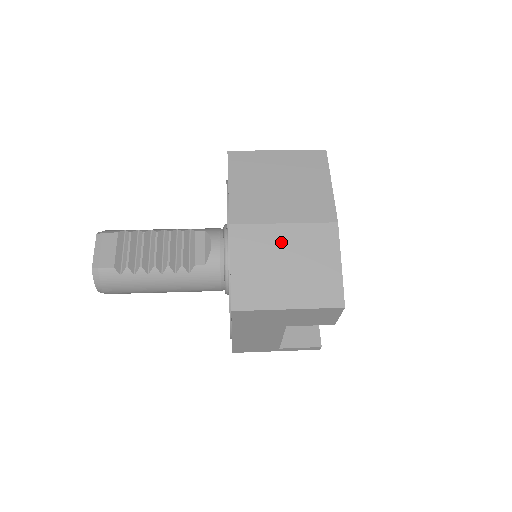
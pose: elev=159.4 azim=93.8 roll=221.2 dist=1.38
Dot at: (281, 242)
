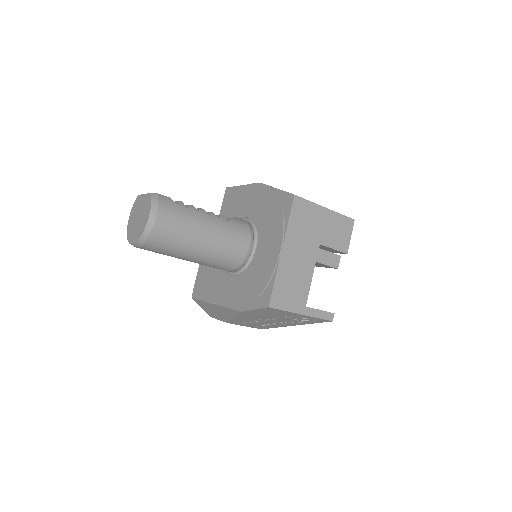
Dot at: occluded
